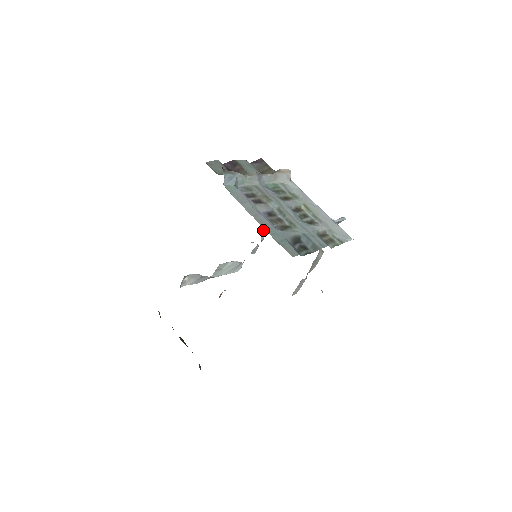
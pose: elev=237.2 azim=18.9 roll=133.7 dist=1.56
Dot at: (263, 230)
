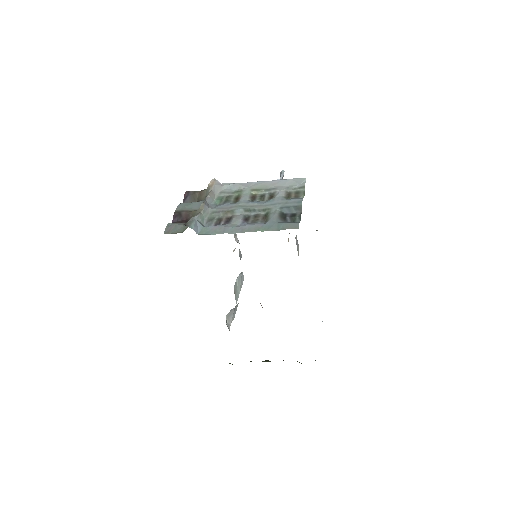
Dot at: (234, 236)
